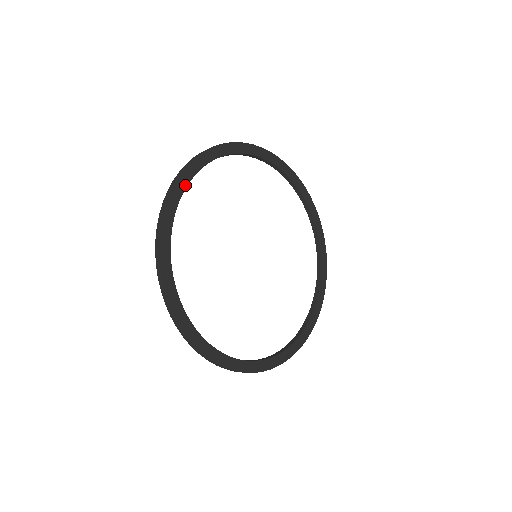
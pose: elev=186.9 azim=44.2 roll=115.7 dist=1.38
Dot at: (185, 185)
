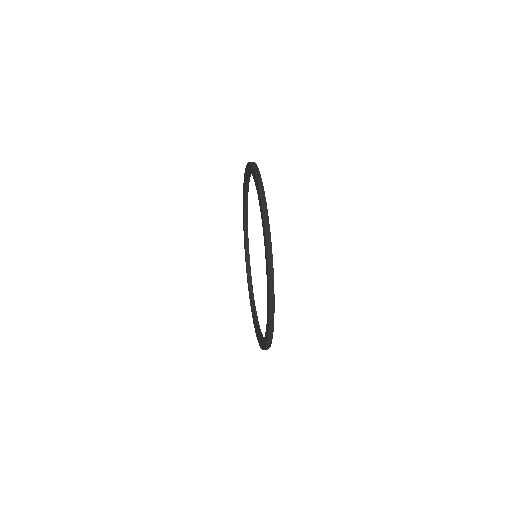
Dot at: occluded
